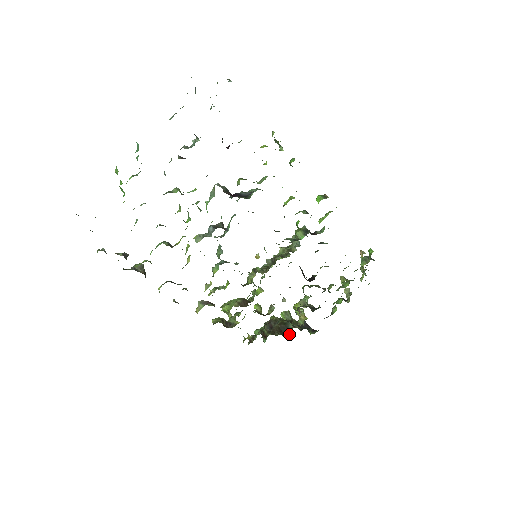
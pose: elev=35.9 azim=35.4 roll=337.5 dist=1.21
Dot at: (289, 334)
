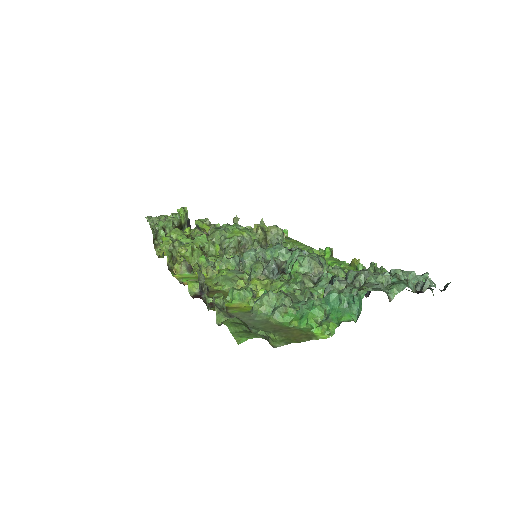
Dot at: occluded
